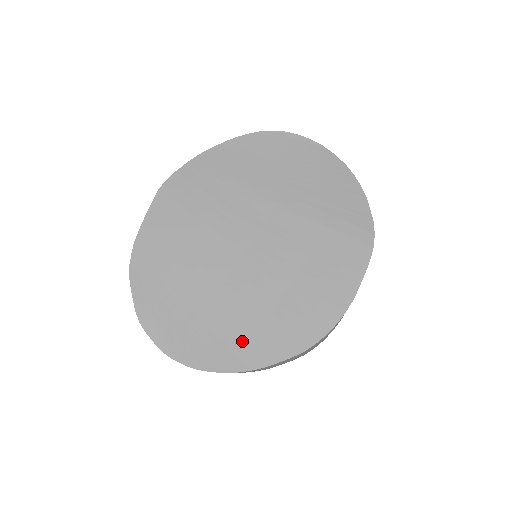
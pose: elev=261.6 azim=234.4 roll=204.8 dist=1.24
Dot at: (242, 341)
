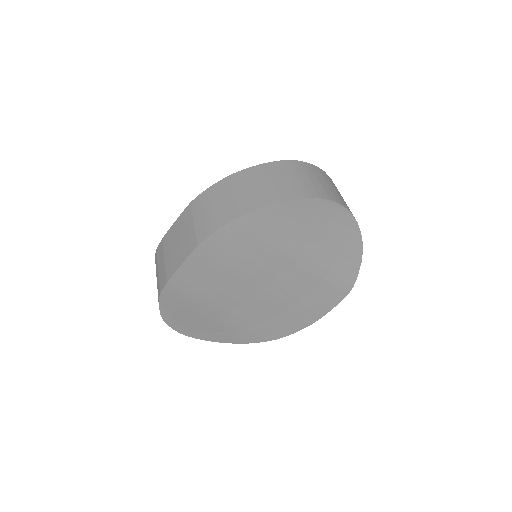
Dot at: (239, 333)
